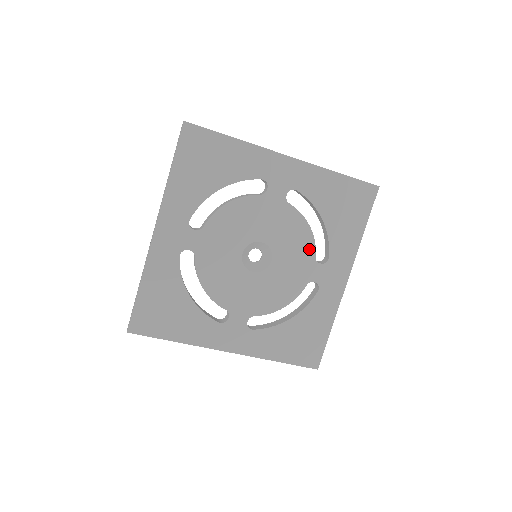
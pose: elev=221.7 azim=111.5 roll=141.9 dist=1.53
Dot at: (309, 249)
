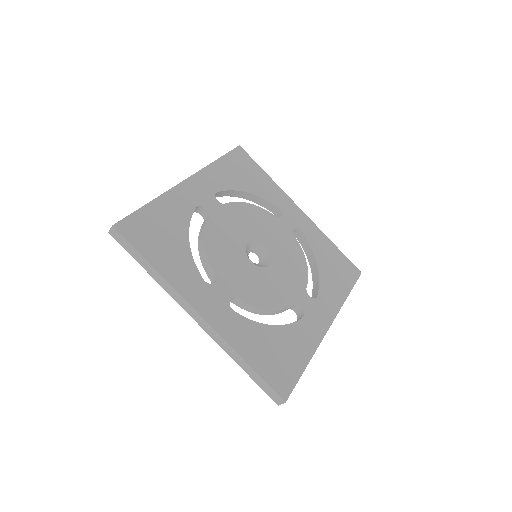
Dot at: (302, 278)
